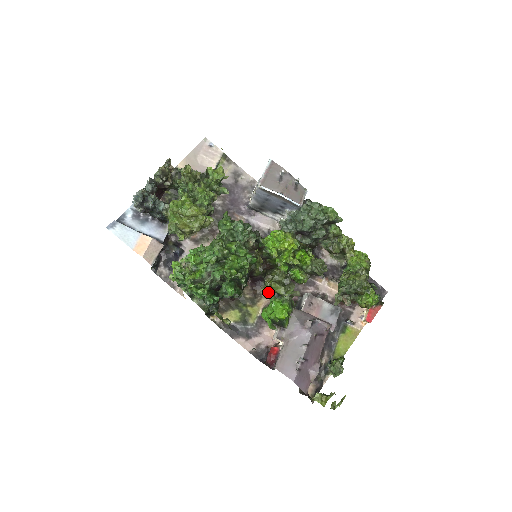
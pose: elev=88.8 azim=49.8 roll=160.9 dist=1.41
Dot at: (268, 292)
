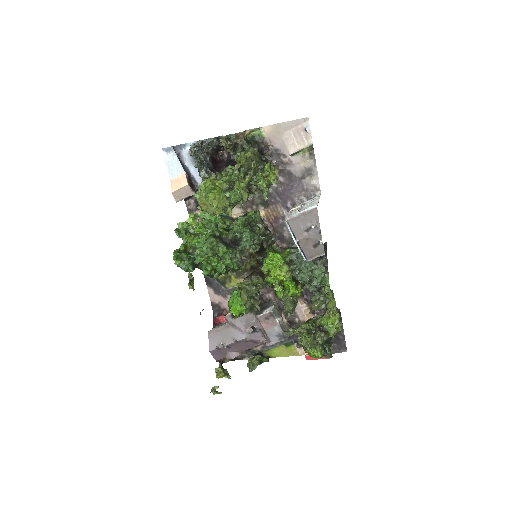
Dot at: occluded
